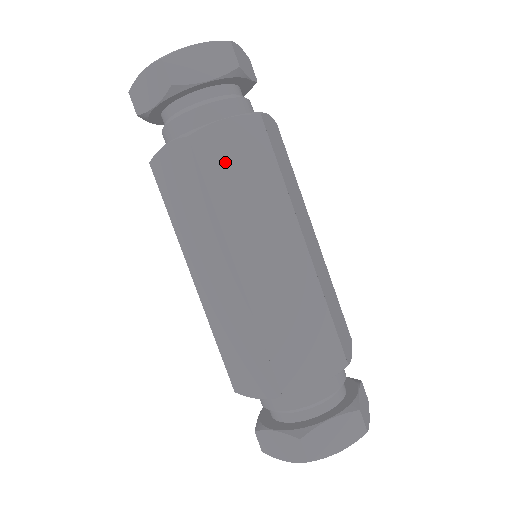
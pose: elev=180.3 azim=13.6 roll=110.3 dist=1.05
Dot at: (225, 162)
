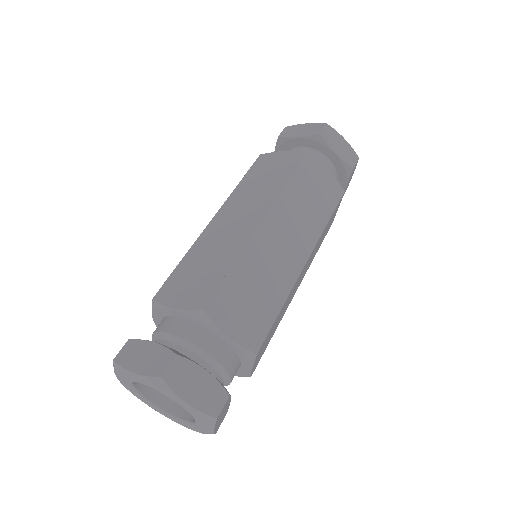
Dot at: (310, 181)
